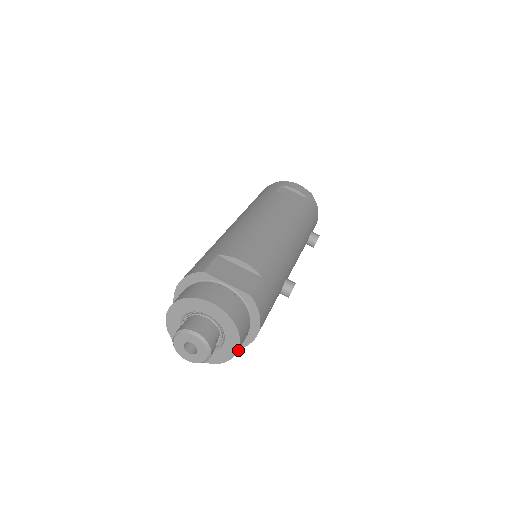
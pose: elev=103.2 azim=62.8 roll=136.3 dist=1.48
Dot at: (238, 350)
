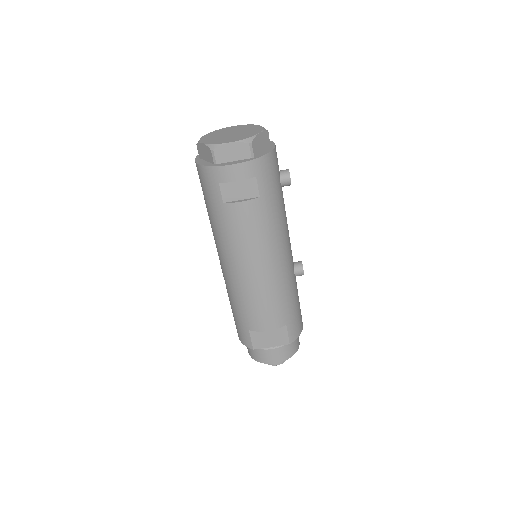
Dot at: occluded
